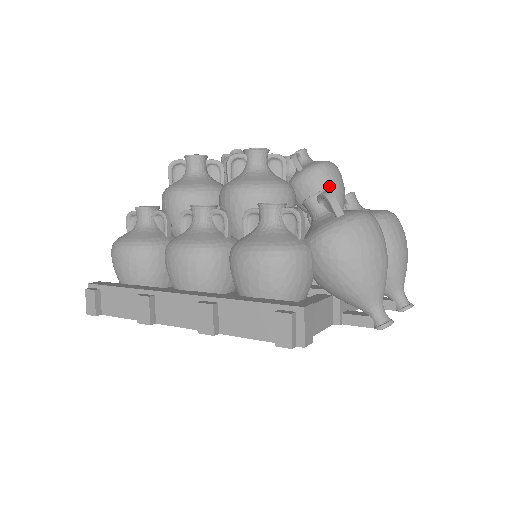
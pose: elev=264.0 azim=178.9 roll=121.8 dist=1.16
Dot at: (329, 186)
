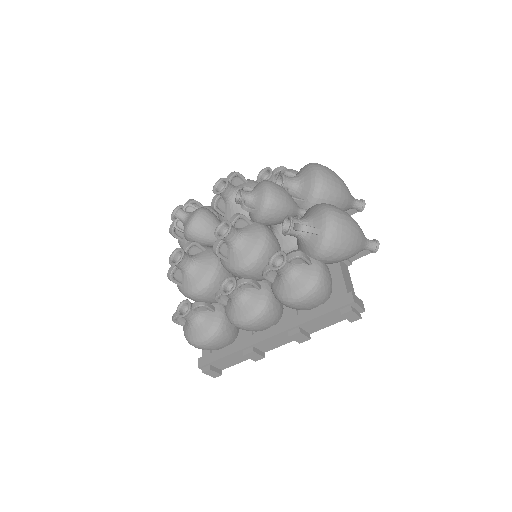
Dot at: (283, 206)
